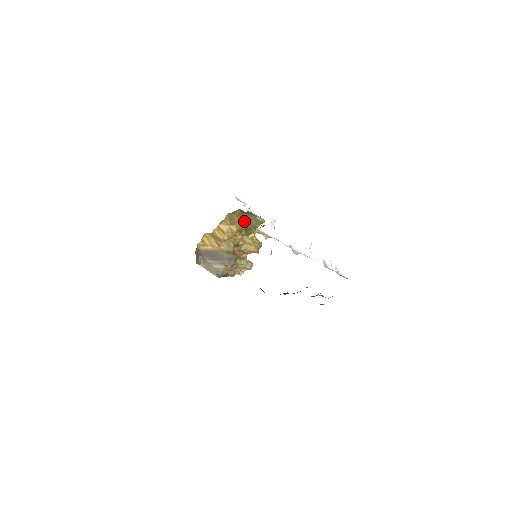
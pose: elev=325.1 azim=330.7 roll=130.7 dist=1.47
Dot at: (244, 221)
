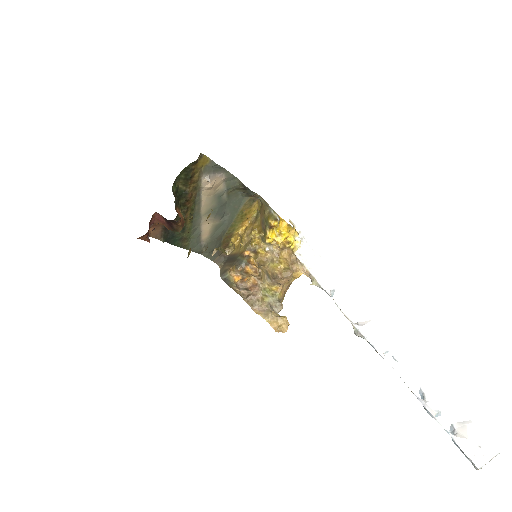
Dot at: (263, 217)
